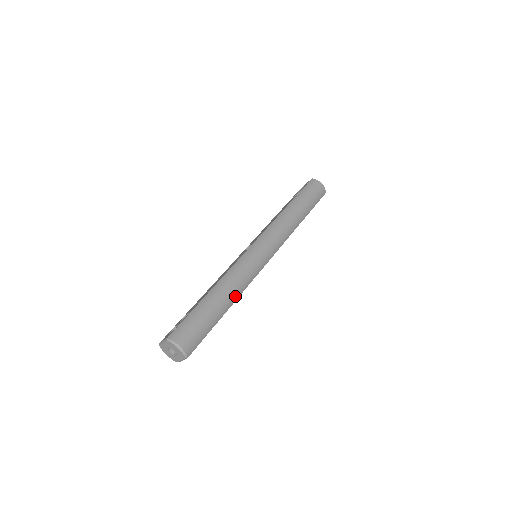
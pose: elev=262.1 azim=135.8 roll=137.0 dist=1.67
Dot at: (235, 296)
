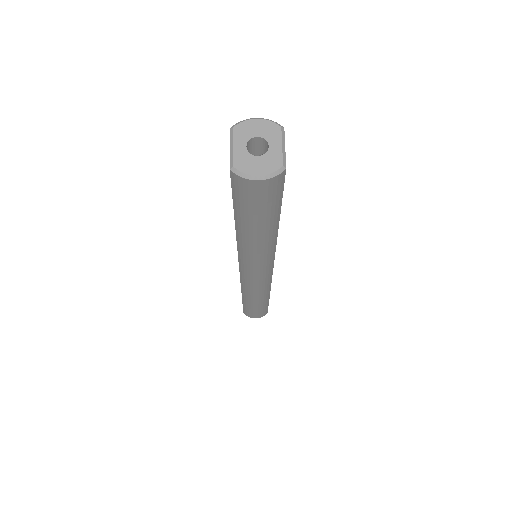
Dot at: occluded
